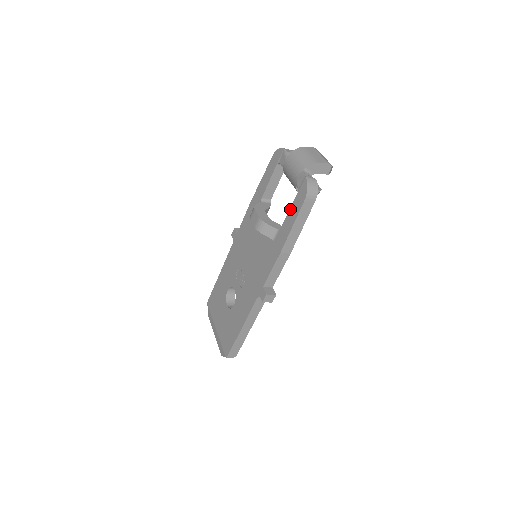
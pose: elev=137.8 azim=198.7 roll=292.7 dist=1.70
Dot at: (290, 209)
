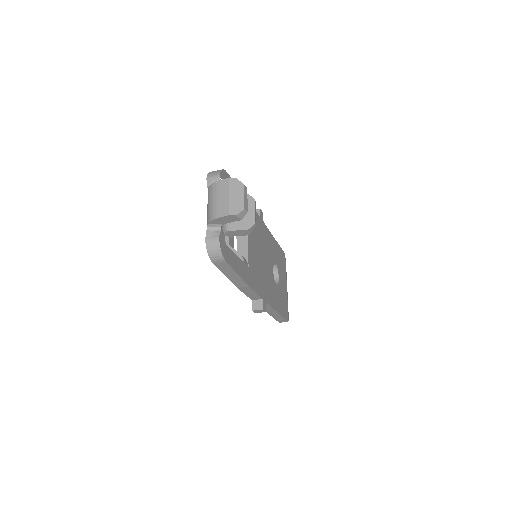
Dot at: occluded
